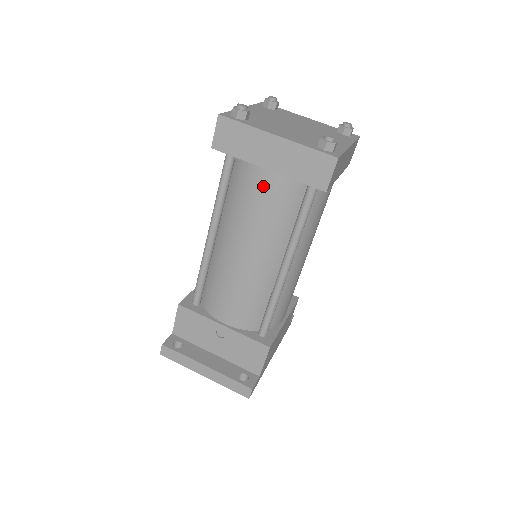
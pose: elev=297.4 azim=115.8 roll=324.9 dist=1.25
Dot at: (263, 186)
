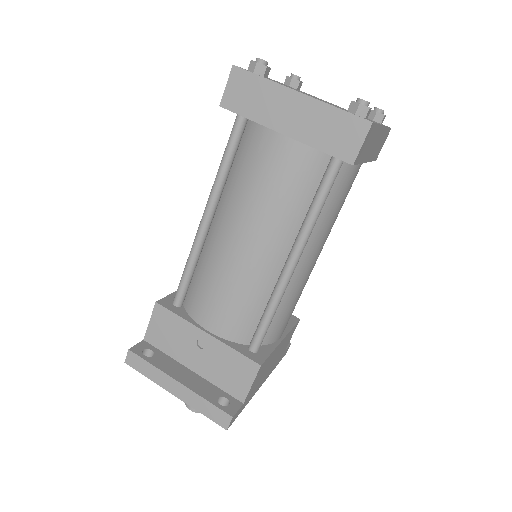
Dot at: (276, 156)
